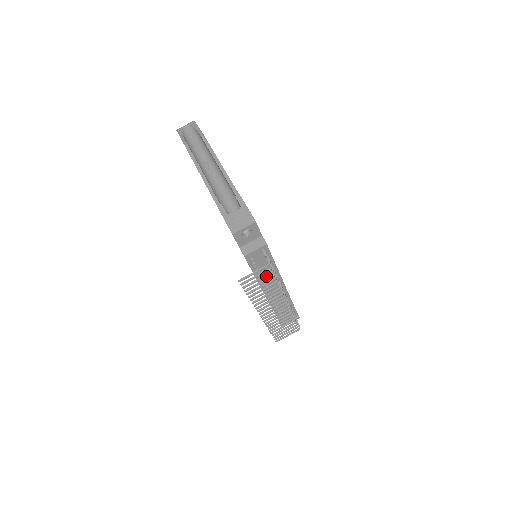
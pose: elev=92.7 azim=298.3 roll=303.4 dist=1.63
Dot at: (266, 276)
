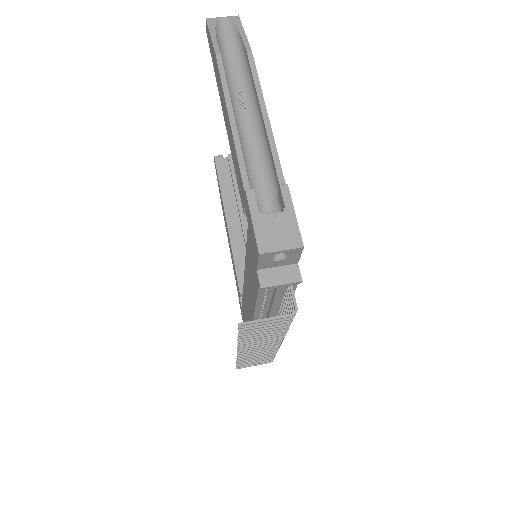
Dot at: (279, 324)
